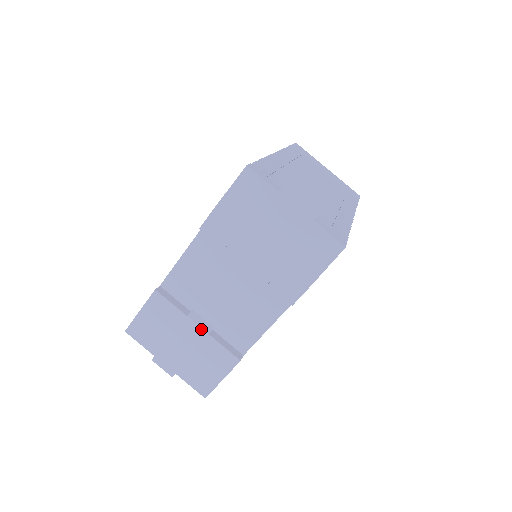
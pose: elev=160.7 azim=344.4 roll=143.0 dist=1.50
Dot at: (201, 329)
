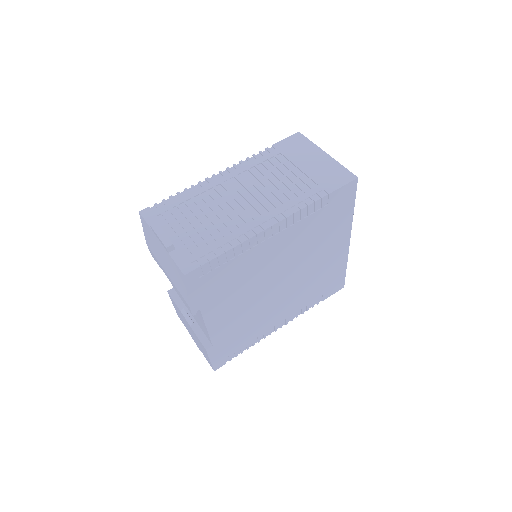
Dot at: (187, 322)
